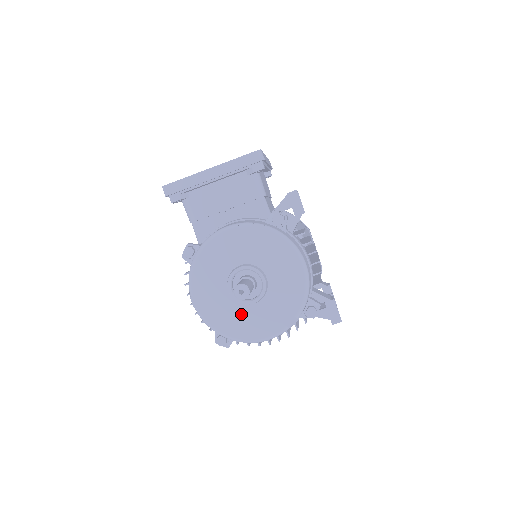
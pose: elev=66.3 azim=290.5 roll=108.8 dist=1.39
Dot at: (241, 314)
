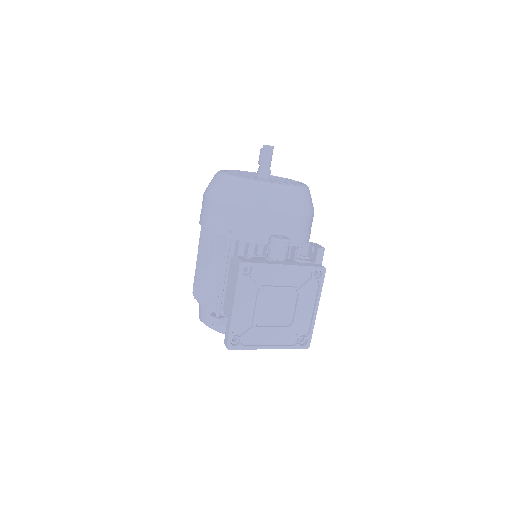
Dot at: occluded
